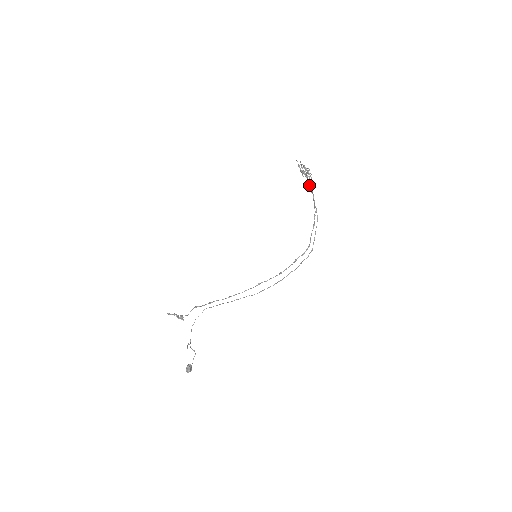
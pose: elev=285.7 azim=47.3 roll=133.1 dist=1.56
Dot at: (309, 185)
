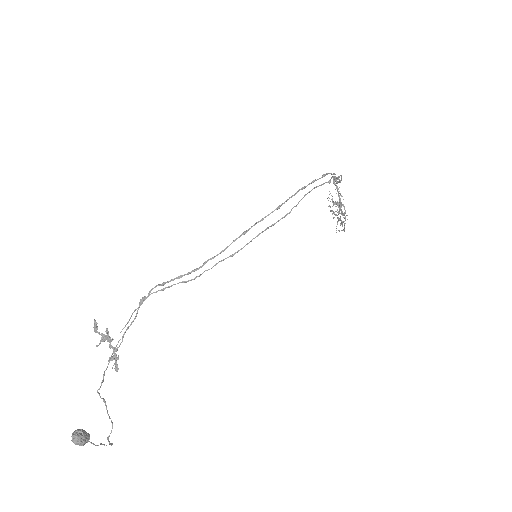
Dot at: (335, 180)
